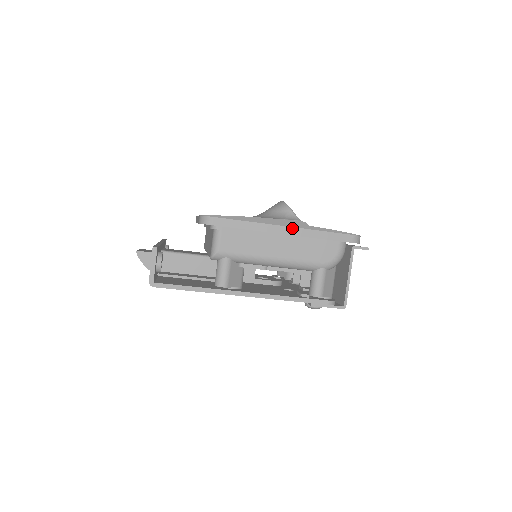
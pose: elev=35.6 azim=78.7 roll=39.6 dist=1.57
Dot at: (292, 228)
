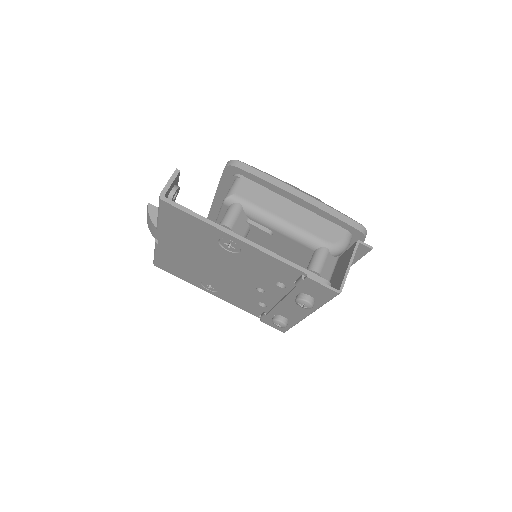
Dot at: (308, 196)
